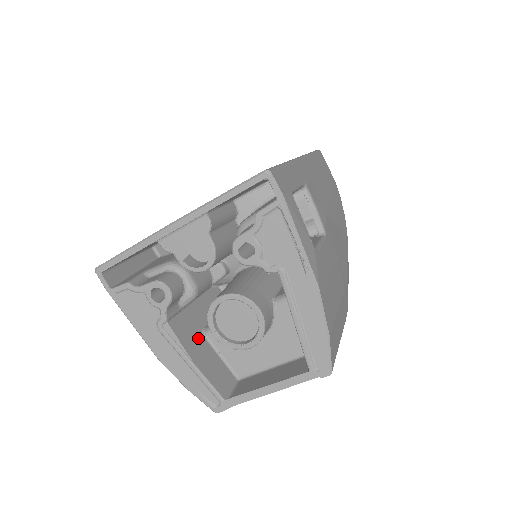
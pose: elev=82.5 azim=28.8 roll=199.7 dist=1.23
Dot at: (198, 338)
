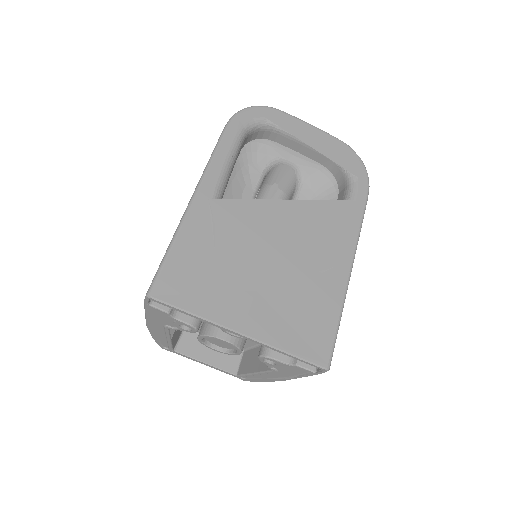
Dot at: occluded
